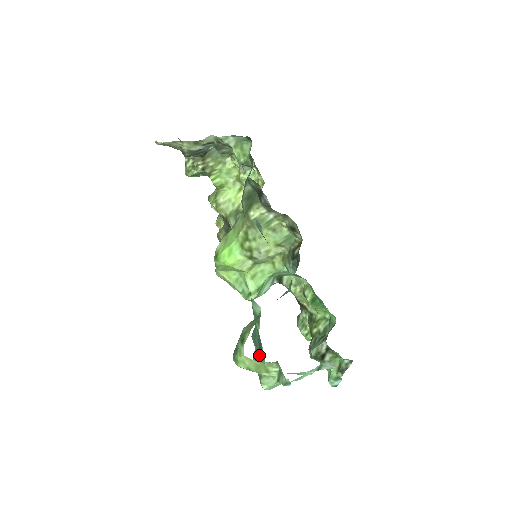
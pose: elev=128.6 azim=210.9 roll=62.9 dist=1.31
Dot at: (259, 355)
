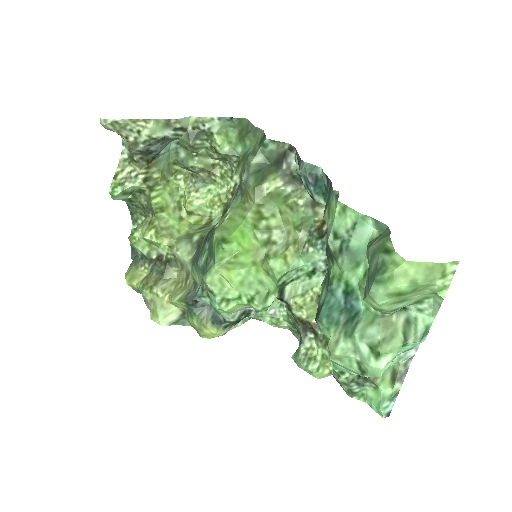
Dot at: (359, 320)
